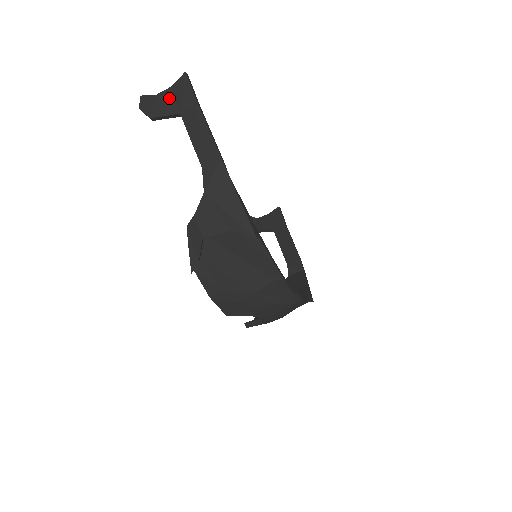
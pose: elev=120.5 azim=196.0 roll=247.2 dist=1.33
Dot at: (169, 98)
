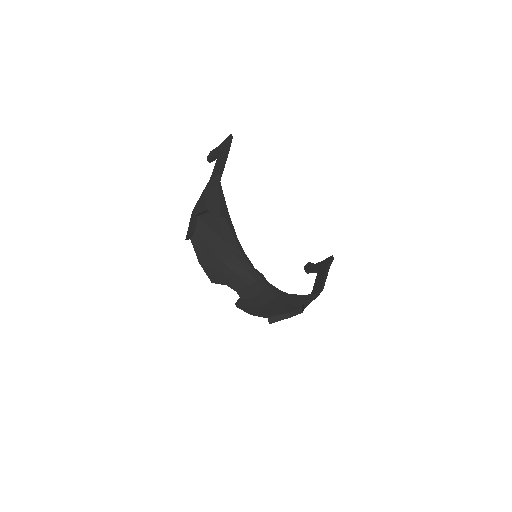
Dot at: (218, 148)
